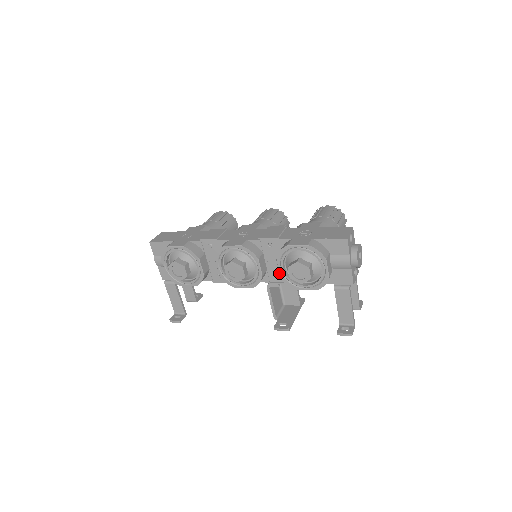
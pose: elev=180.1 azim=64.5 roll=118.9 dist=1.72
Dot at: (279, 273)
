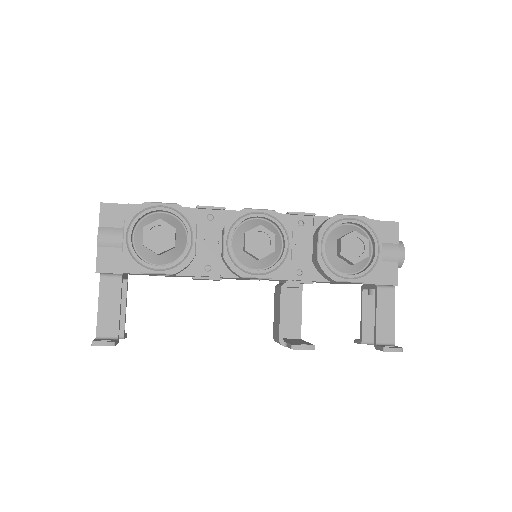
Dot at: (317, 254)
